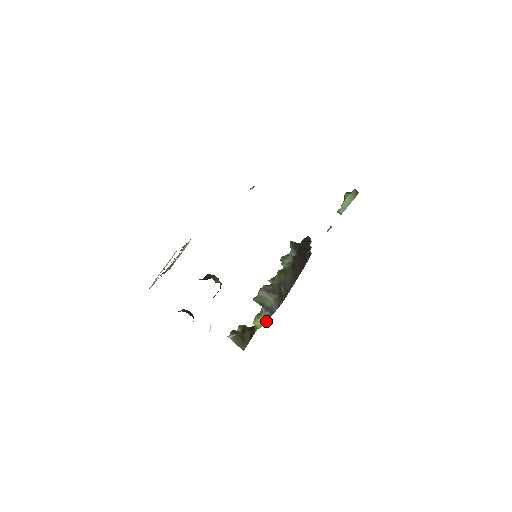
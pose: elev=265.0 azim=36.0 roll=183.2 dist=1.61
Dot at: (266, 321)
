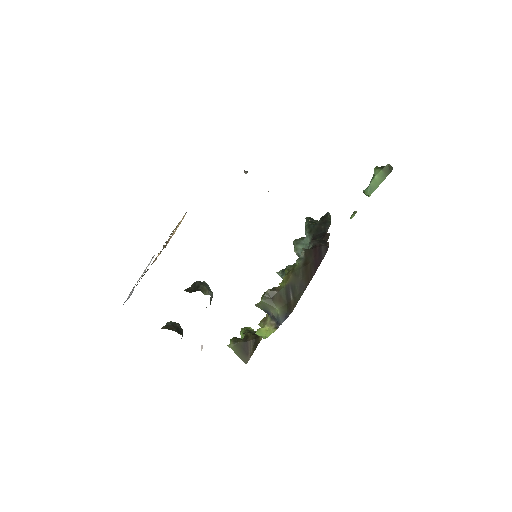
Dot at: (271, 333)
